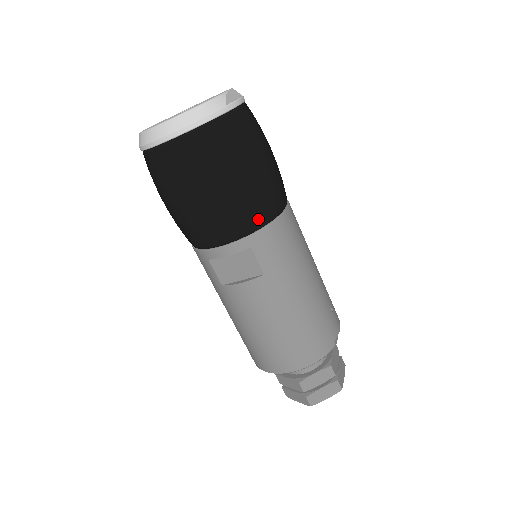
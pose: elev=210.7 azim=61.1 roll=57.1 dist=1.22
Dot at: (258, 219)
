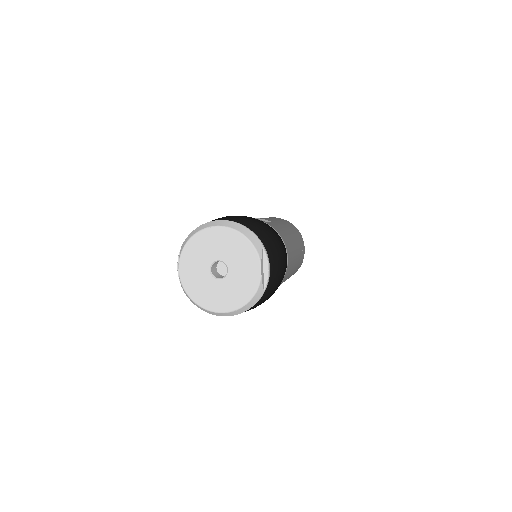
Dot at: occluded
